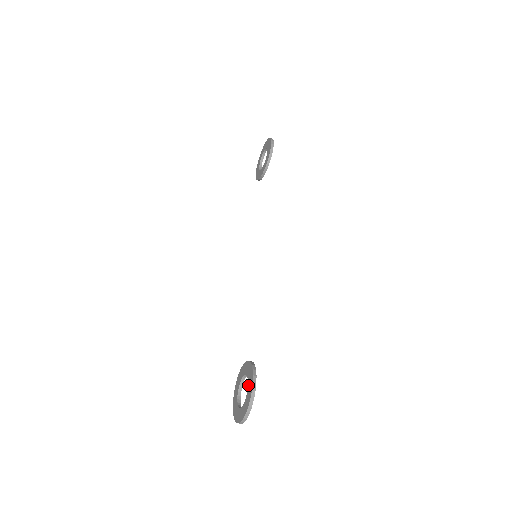
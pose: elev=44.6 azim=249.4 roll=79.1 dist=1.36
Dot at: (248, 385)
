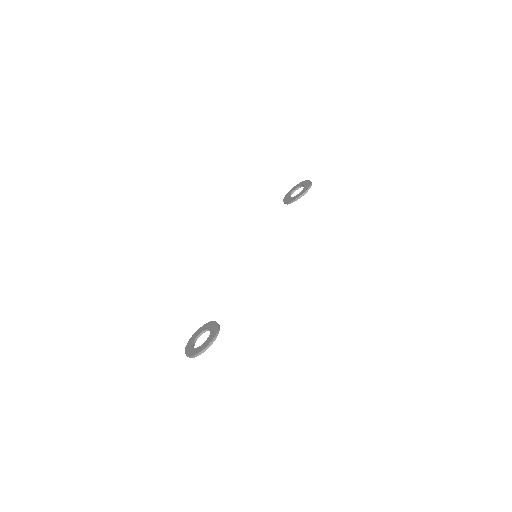
Dot at: (209, 337)
